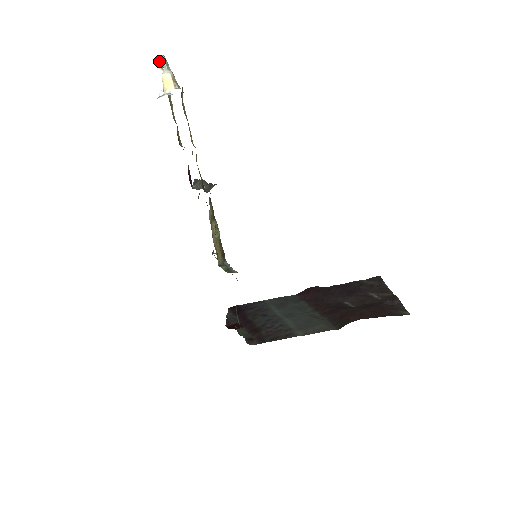
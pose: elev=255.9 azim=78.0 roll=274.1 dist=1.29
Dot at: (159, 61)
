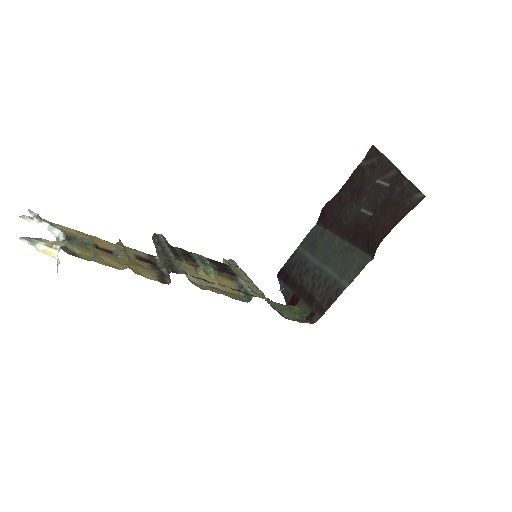
Dot at: (22, 216)
